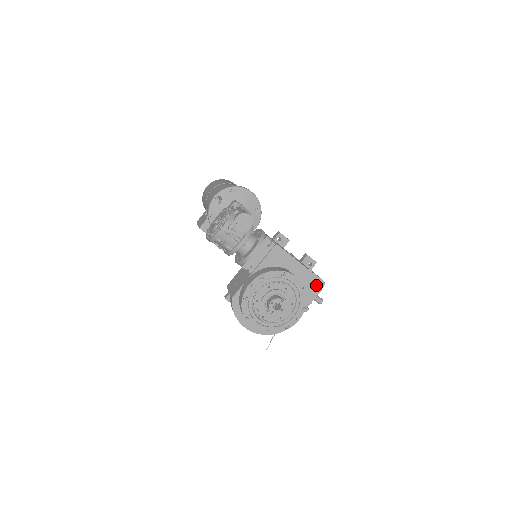
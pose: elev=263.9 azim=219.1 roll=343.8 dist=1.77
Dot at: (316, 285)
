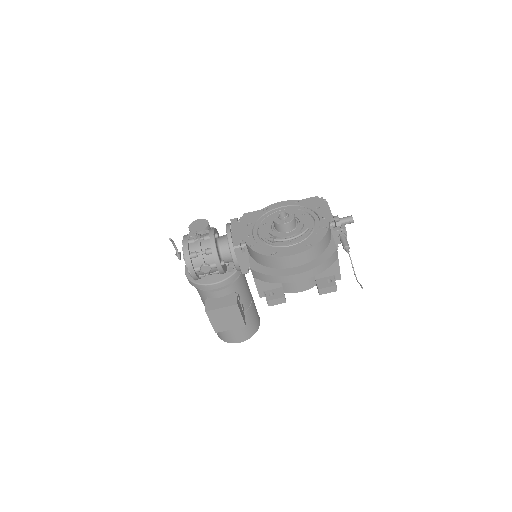
Dot at: (315, 202)
